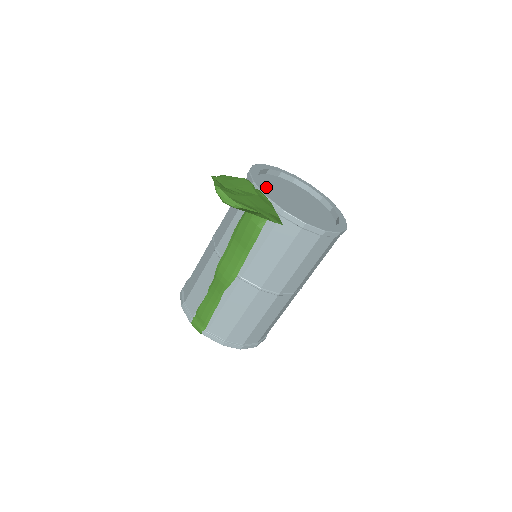
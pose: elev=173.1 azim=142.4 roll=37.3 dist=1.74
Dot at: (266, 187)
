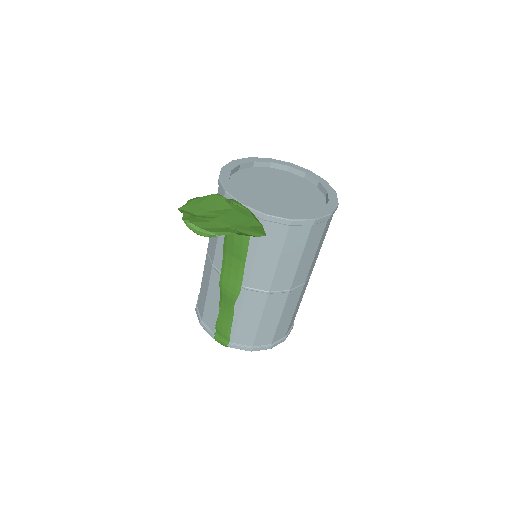
Dot at: (242, 189)
